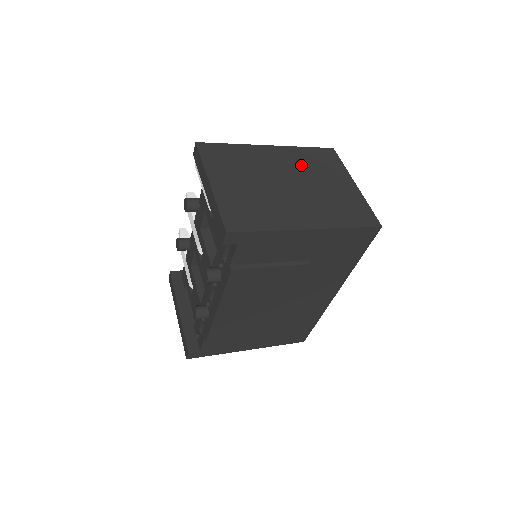
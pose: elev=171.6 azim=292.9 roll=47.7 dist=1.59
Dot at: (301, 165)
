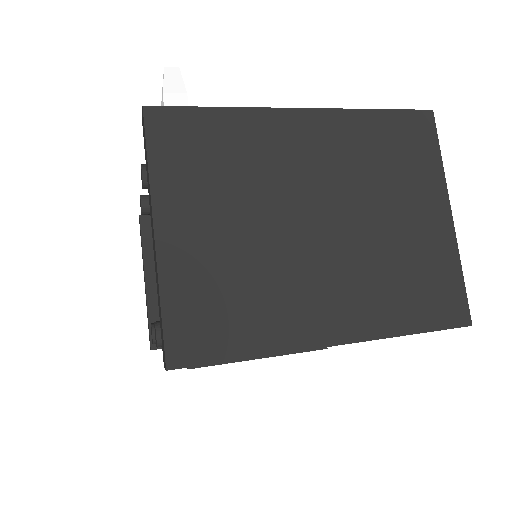
Dot at: (356, 165)
